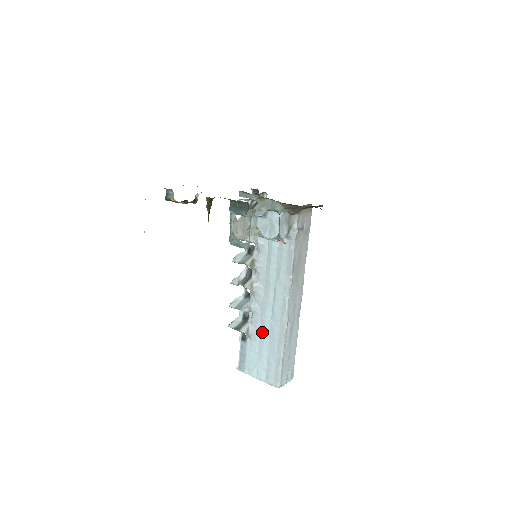
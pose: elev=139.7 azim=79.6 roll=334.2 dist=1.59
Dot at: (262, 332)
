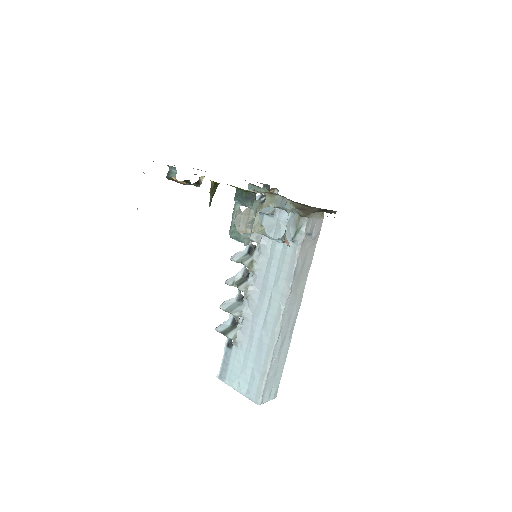
Dot at: (250, 341)
